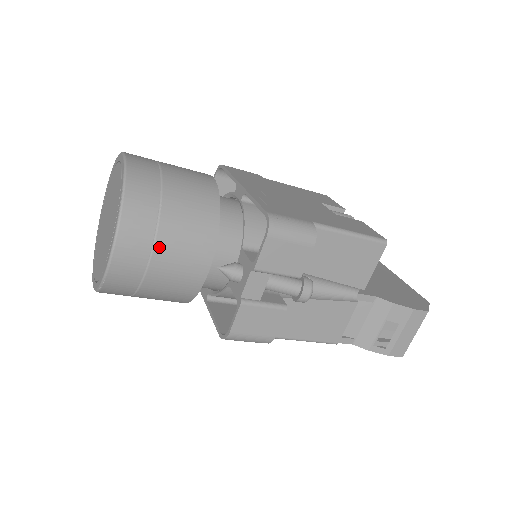
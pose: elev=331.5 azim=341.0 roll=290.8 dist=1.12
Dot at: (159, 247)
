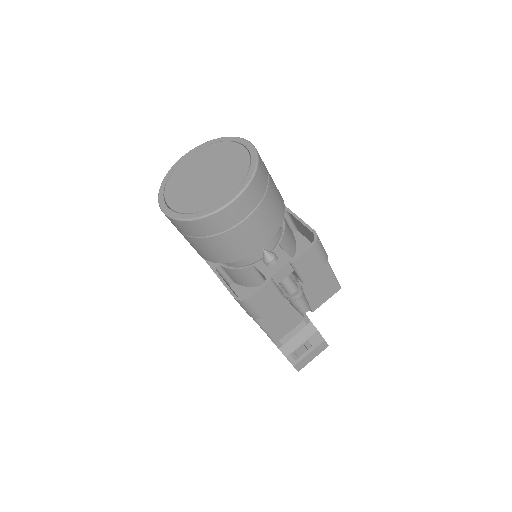
Dot at: (254, 215)
